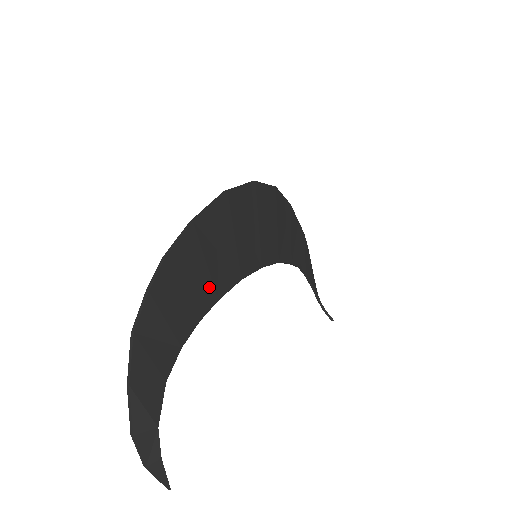
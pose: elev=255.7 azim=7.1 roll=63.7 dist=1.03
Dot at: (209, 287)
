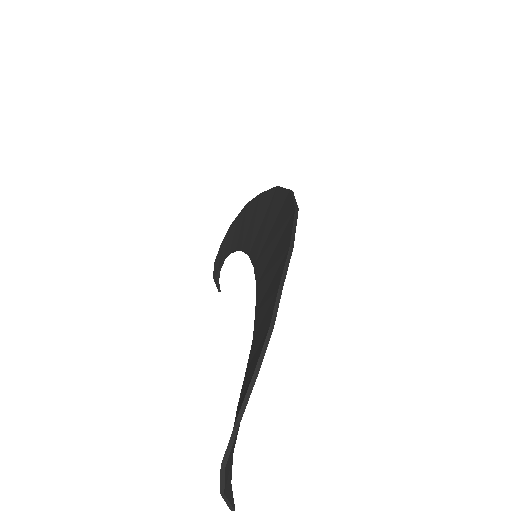
Dot at: occluded
